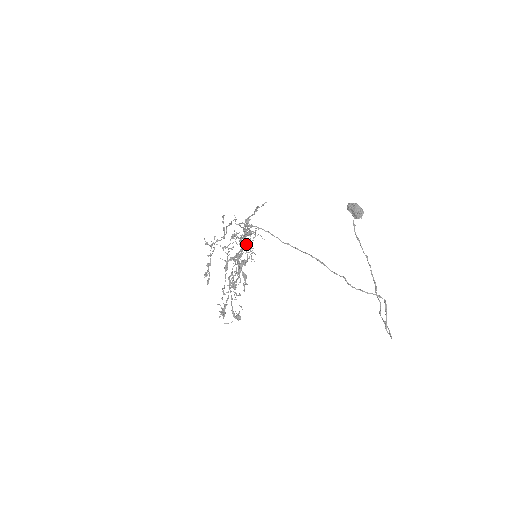
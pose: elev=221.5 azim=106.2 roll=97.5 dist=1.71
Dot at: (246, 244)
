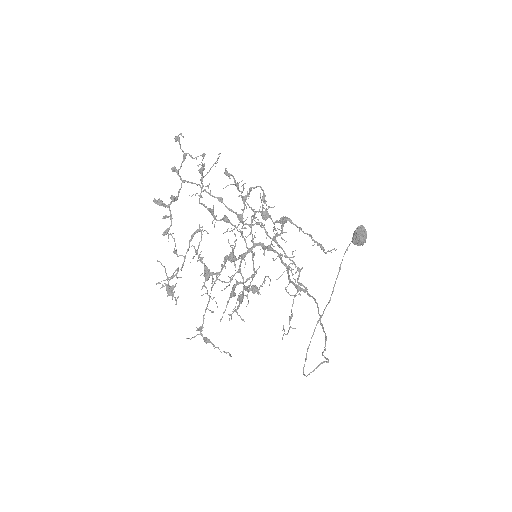
Dot at: (264, 255)
